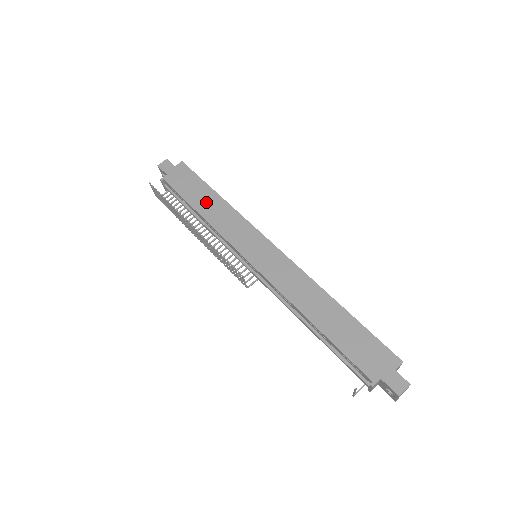
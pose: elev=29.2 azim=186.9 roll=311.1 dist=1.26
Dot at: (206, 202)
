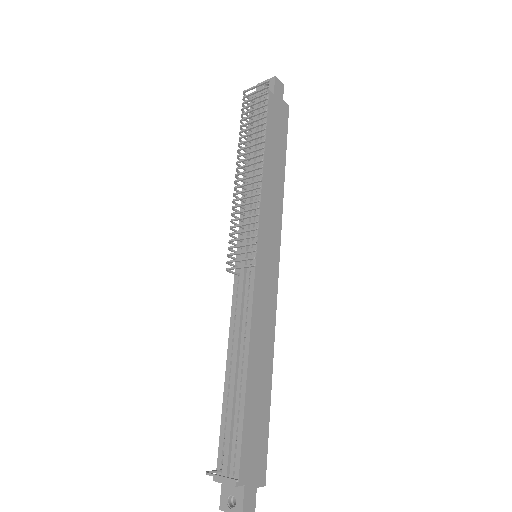
Dot at: (275, 162)
